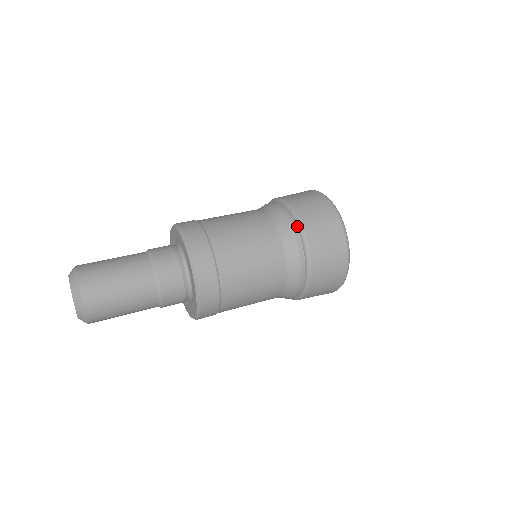
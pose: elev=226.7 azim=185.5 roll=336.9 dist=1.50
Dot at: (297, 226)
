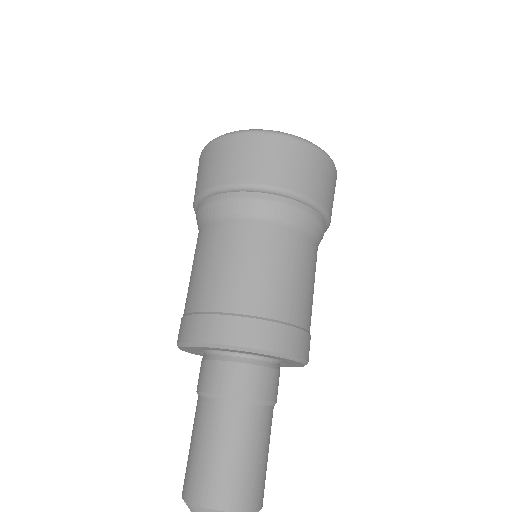
Dot at: (221, 193)
